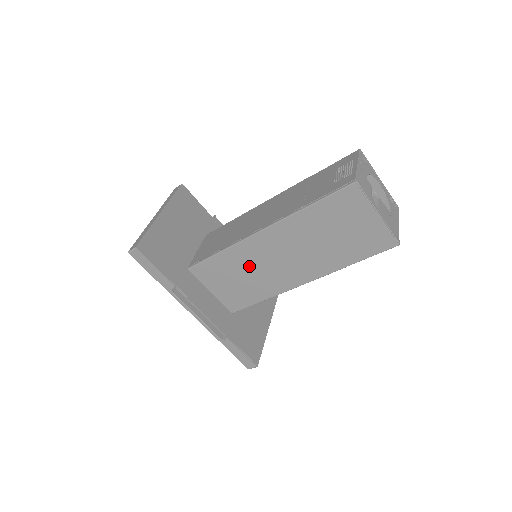
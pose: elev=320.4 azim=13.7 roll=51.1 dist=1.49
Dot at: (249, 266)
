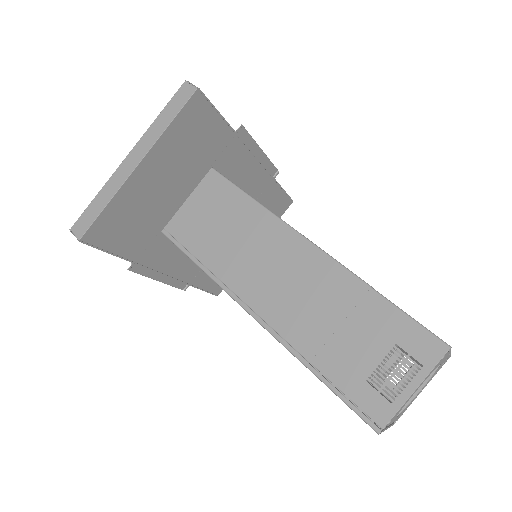
Dot at: occluded
